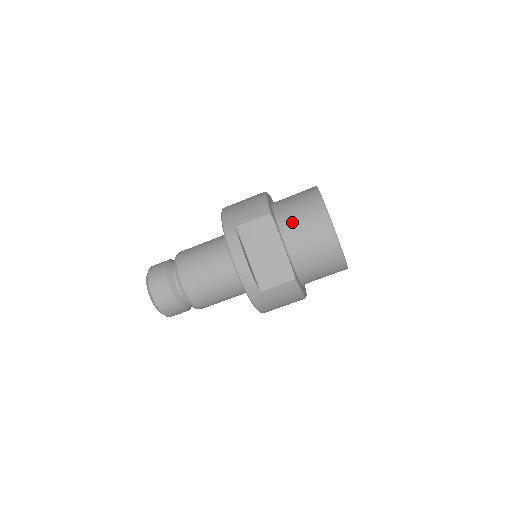
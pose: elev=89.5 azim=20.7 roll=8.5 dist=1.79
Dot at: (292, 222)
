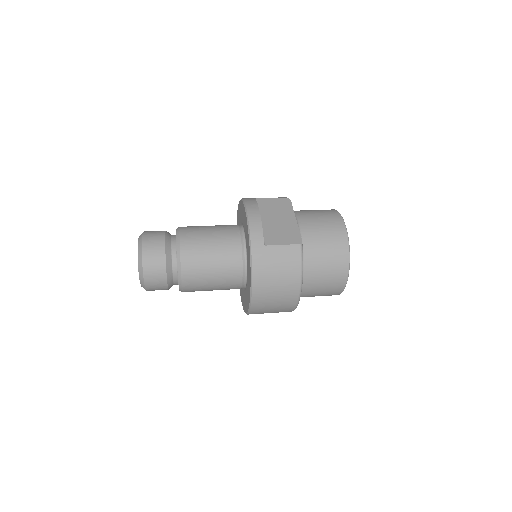
Dot at: (306, 212)
